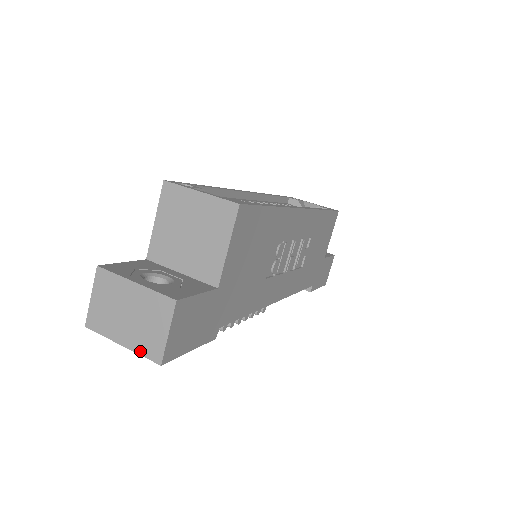
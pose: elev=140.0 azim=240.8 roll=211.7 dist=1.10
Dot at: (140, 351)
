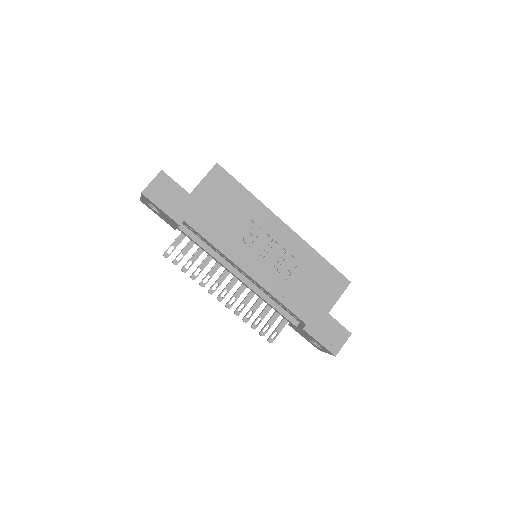
Dot at: occluded
